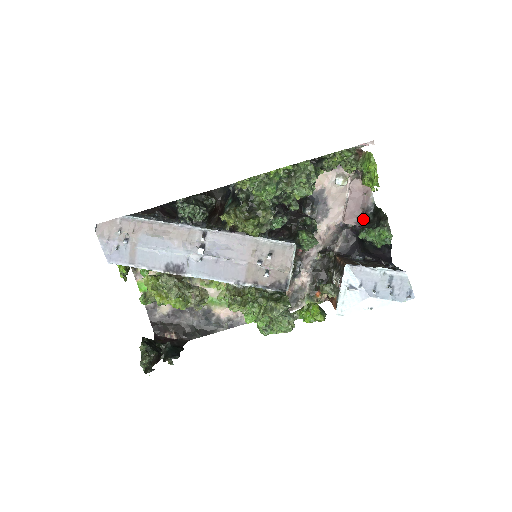
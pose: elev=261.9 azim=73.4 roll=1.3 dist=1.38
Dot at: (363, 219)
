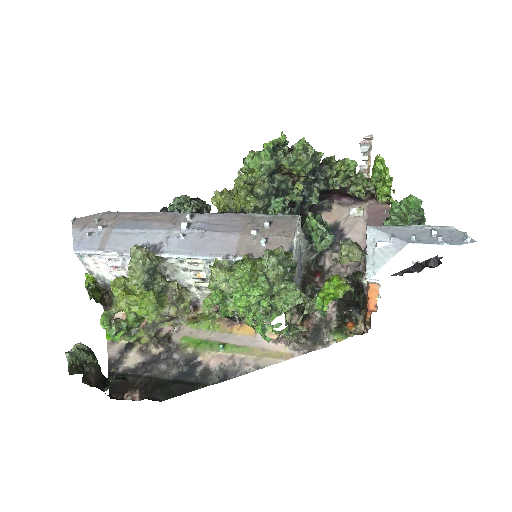
Dot at: occluded
